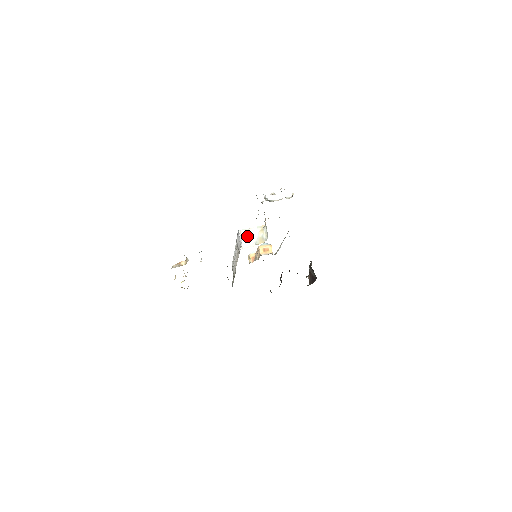
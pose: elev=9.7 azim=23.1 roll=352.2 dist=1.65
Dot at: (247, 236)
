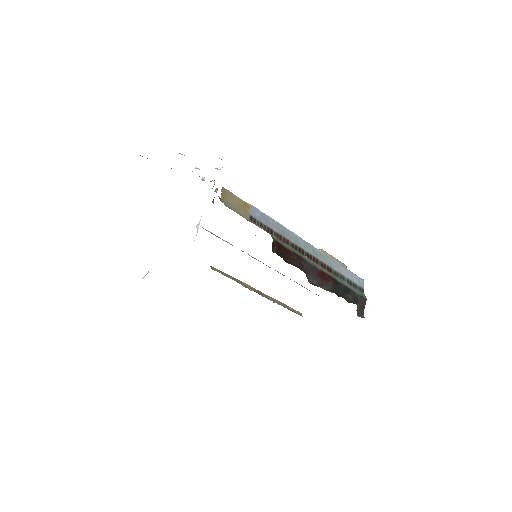
Dot at: (198, 226)
